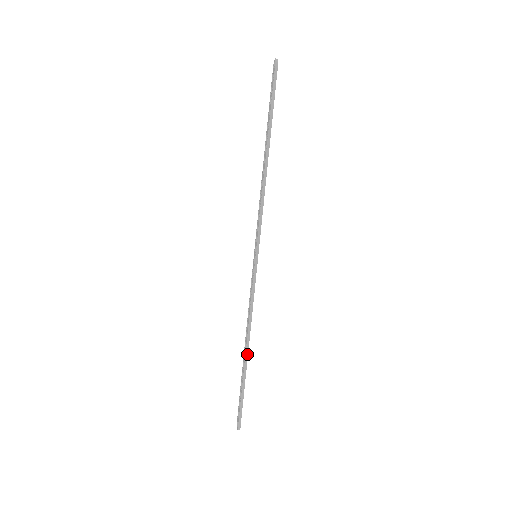
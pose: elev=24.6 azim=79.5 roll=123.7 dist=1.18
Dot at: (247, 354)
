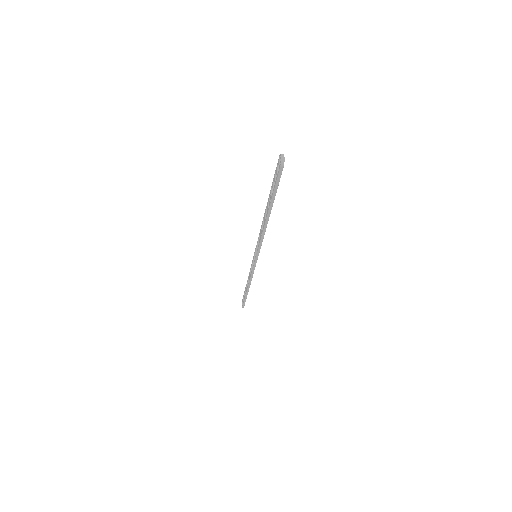
Dot at: (248, 290)
